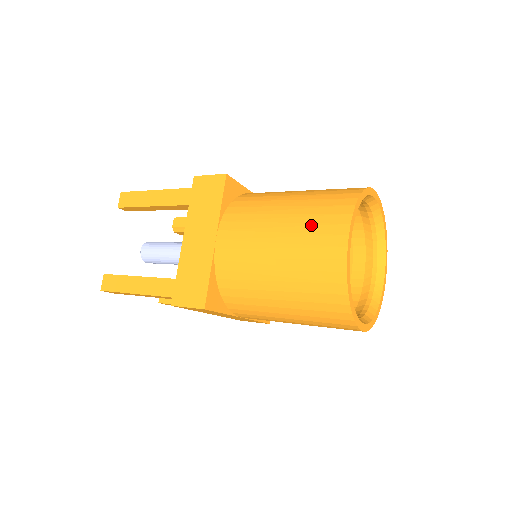
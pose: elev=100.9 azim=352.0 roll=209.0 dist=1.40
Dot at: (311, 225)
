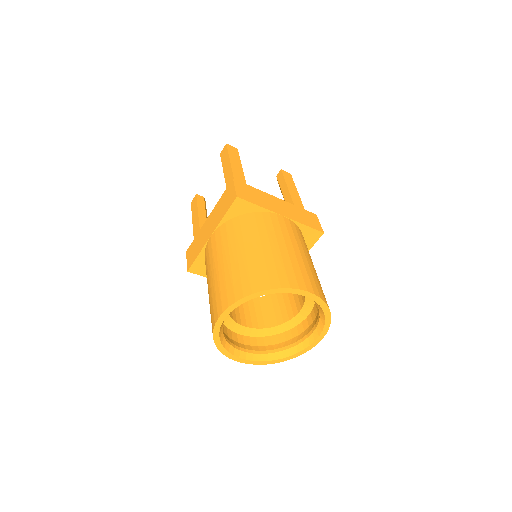
Dot at: (224, 284)
